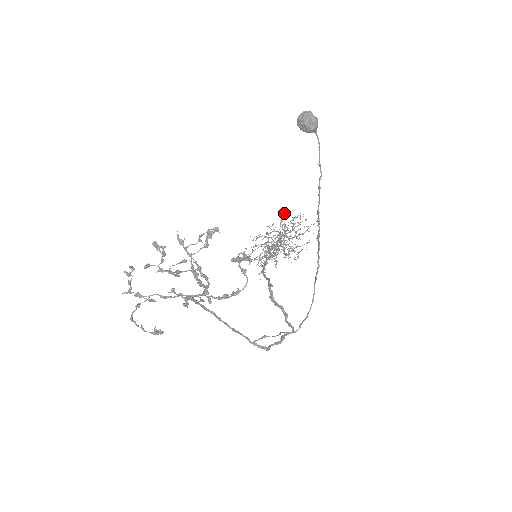
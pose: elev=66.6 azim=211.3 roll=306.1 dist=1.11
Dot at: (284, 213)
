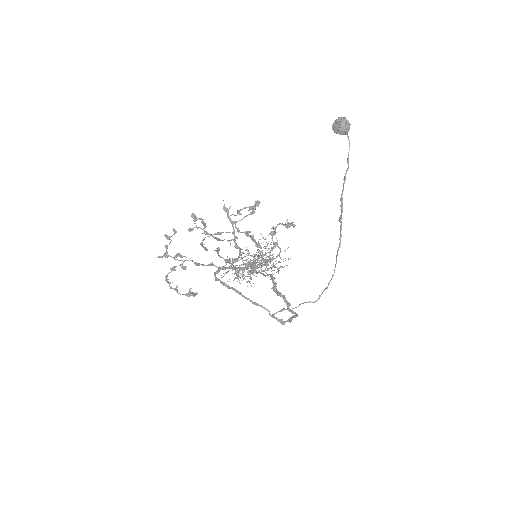
Dot at: occluded
